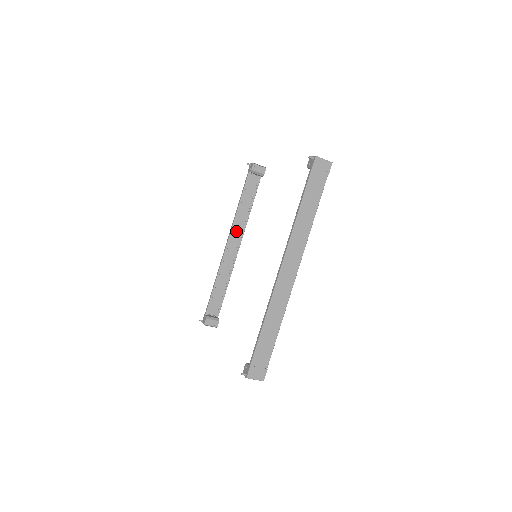
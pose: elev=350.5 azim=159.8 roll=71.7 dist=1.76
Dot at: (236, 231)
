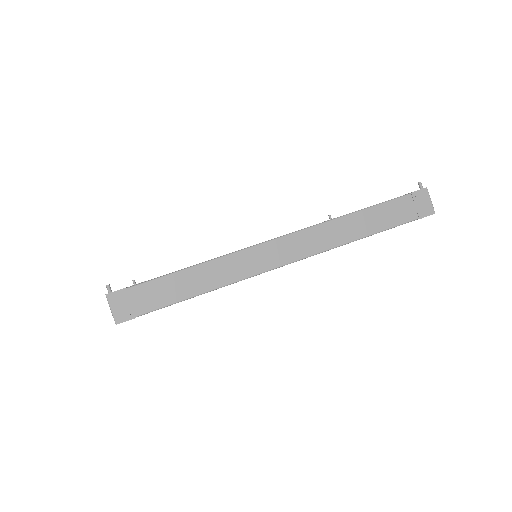
Dot at: occluded
